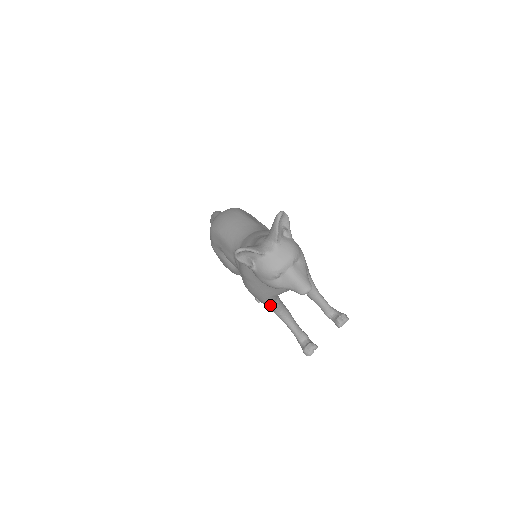
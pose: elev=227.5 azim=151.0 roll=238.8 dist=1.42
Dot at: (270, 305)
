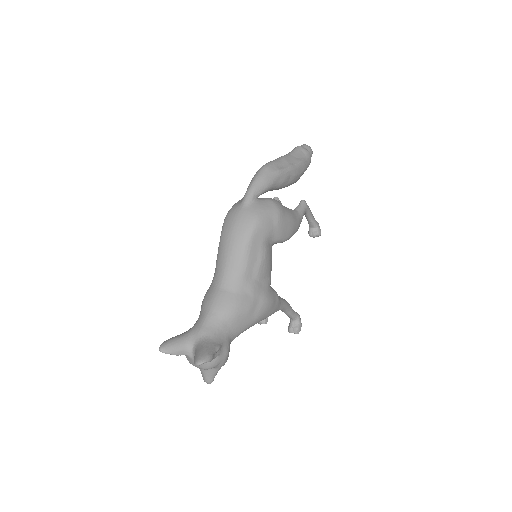
Dot at: occluded
